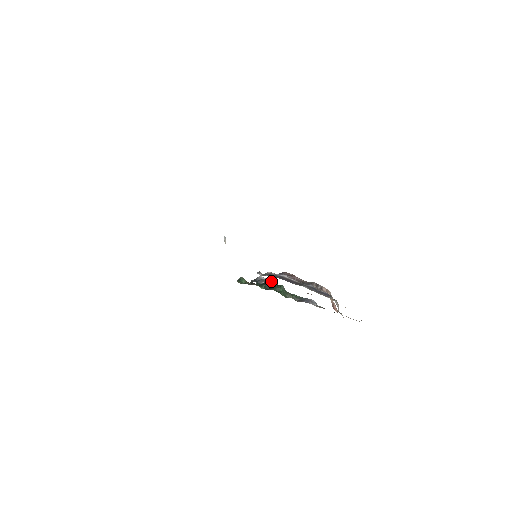
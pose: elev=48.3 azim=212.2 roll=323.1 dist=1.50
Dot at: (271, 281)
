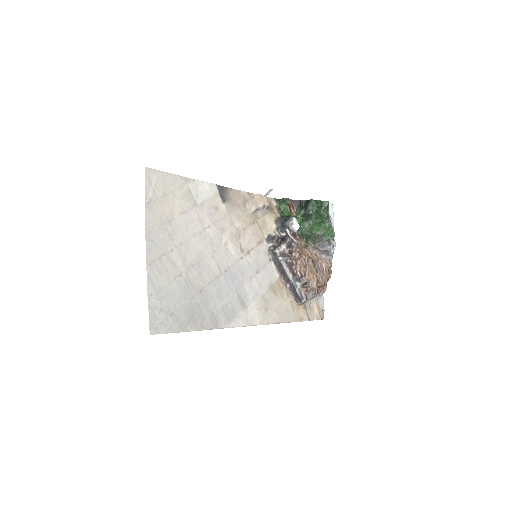
Dot at: (295, 233)
